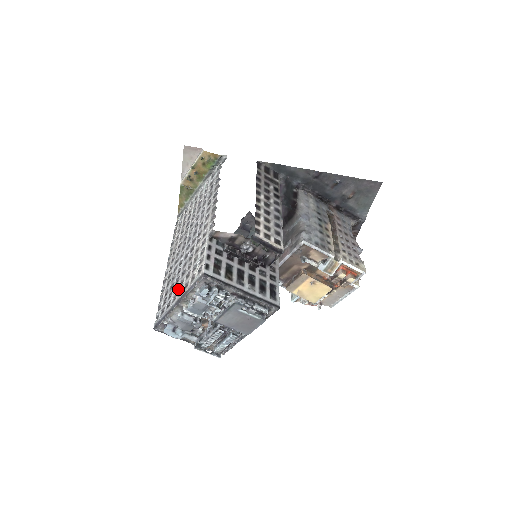
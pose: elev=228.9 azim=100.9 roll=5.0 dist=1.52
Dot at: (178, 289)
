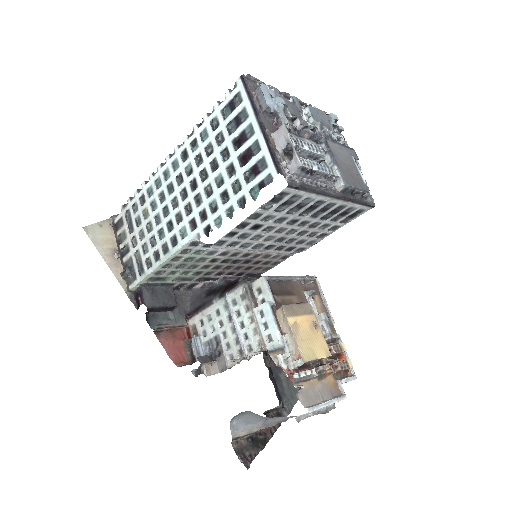
Dot at: occluded
